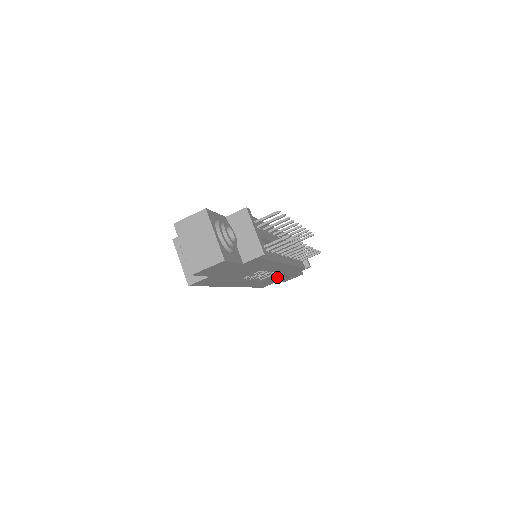
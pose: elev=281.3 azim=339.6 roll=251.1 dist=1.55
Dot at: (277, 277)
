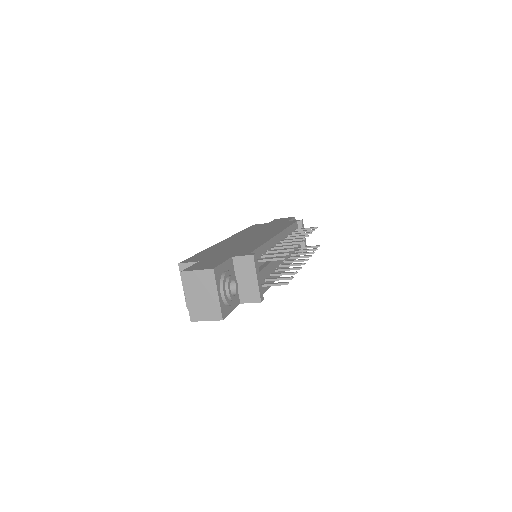
Dot at: occluded
